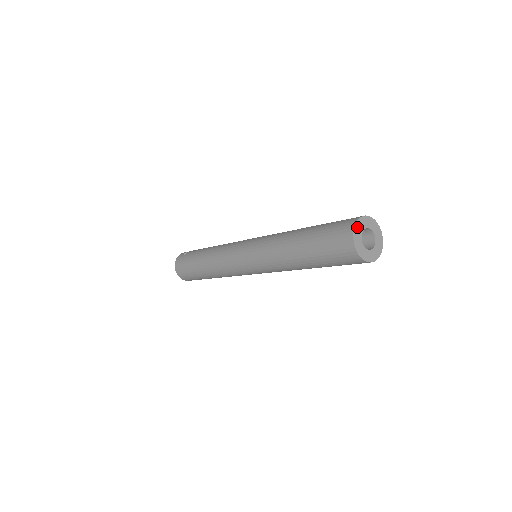
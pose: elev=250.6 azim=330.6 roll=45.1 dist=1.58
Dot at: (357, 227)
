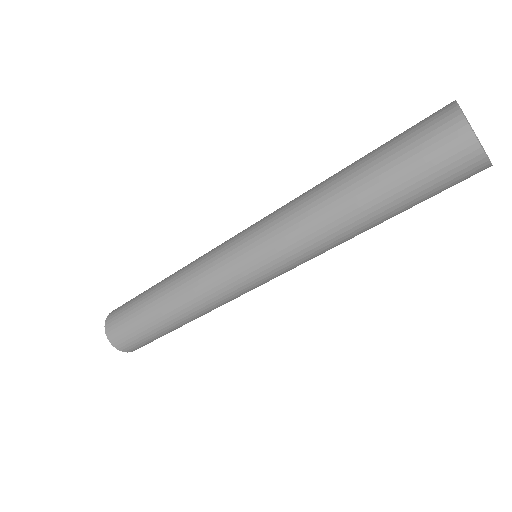
Dot at: (459, 108)
